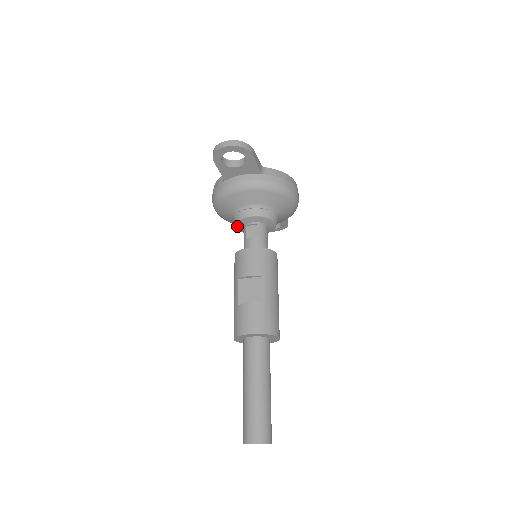
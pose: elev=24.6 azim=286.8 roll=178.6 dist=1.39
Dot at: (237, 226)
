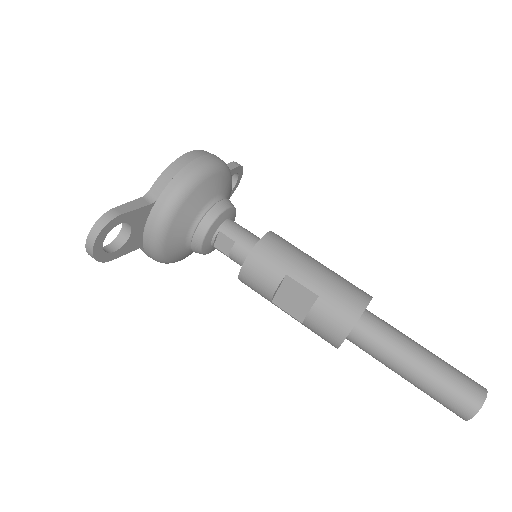
Dot at: (208, 253)
